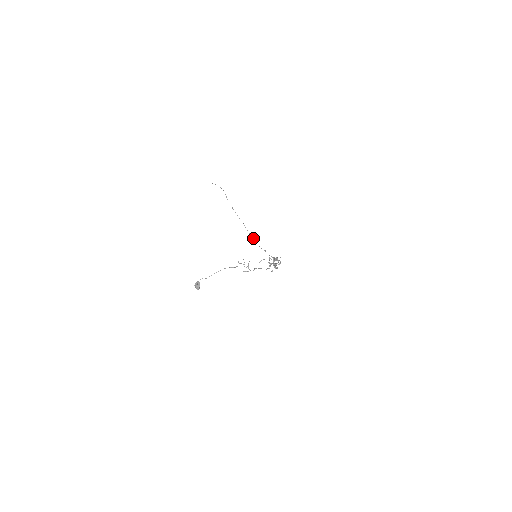
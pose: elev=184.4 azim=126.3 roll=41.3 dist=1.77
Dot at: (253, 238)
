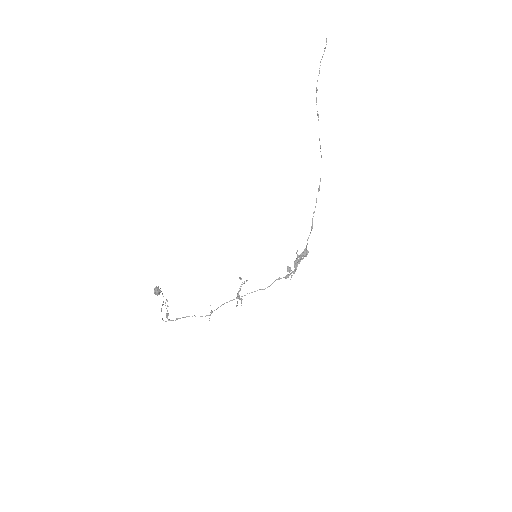
Dot at: (318, 188)
